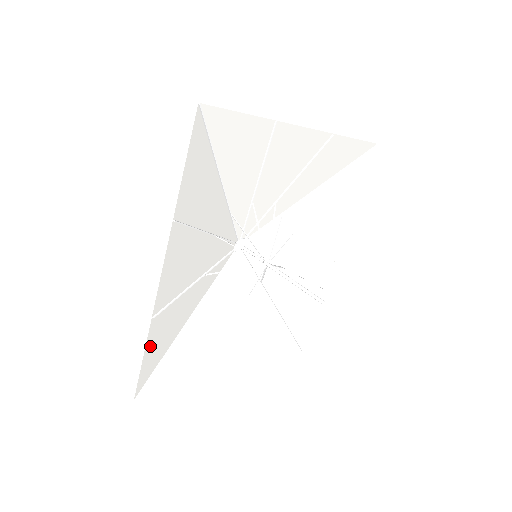
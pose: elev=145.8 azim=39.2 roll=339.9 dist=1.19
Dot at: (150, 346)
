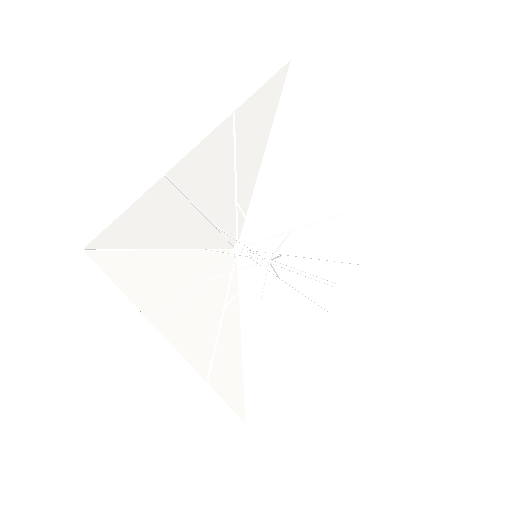
Dot at: (224, 392)
